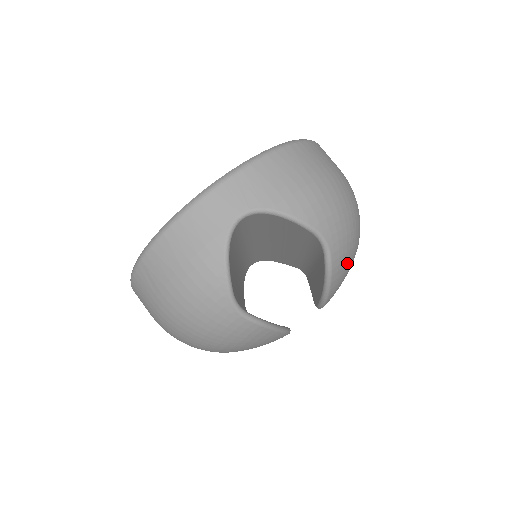
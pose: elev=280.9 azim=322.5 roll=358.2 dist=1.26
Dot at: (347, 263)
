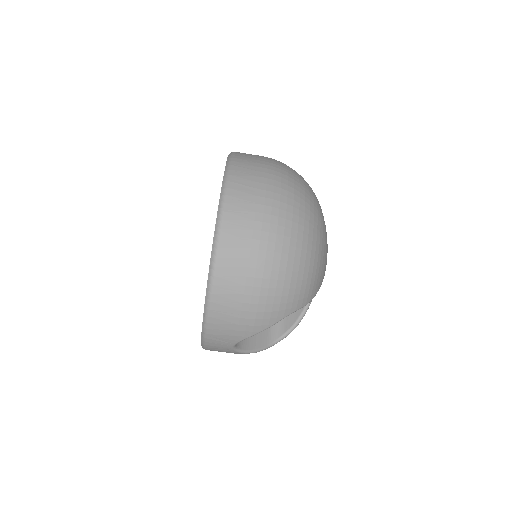
Dot at: (317, 275)
